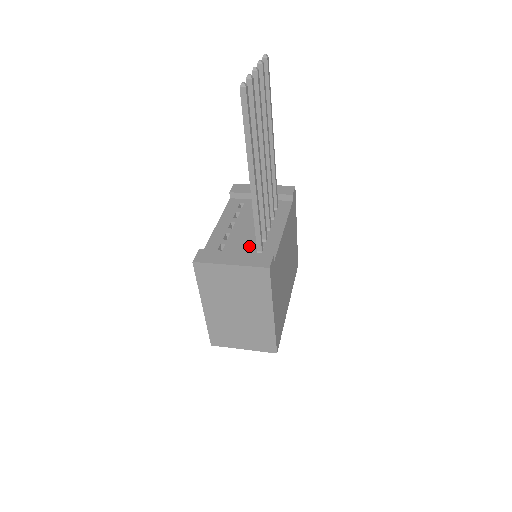
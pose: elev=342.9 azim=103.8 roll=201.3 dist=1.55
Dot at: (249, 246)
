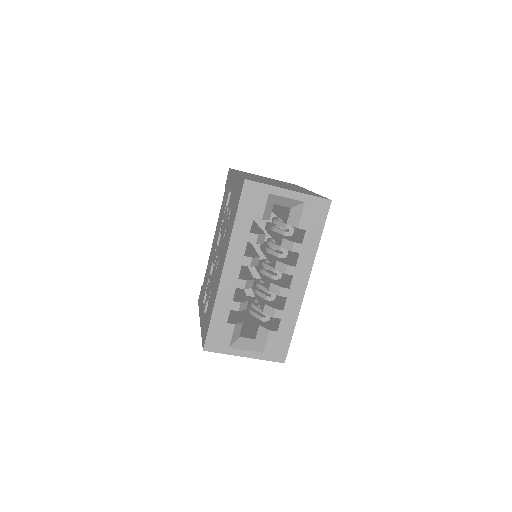
Dot at: occluded
